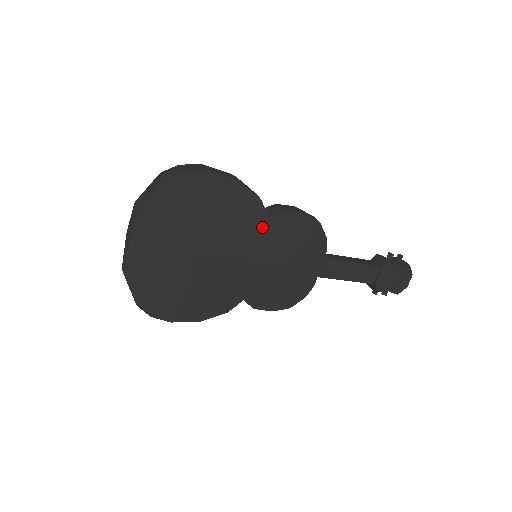
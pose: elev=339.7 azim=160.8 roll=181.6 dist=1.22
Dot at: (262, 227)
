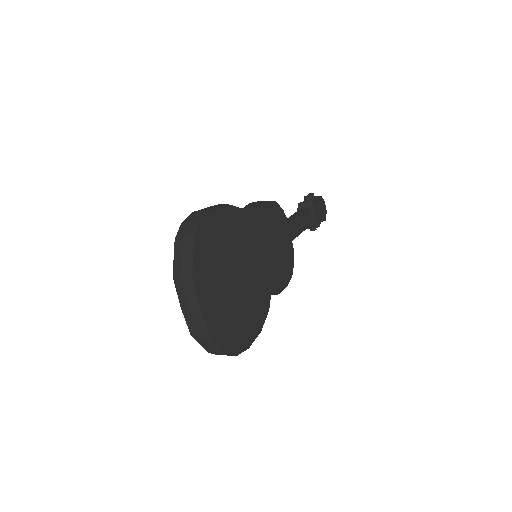
Dot at: (254, 229)
